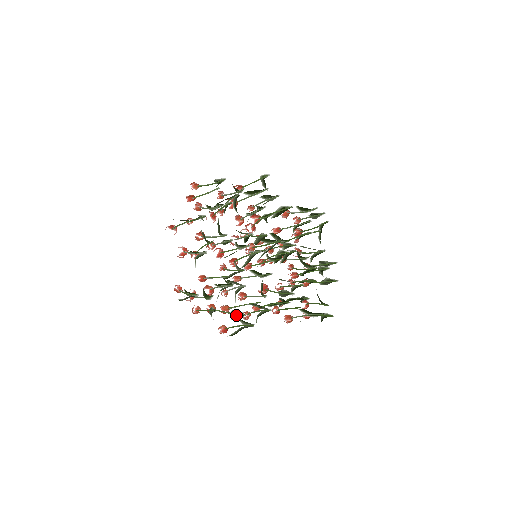
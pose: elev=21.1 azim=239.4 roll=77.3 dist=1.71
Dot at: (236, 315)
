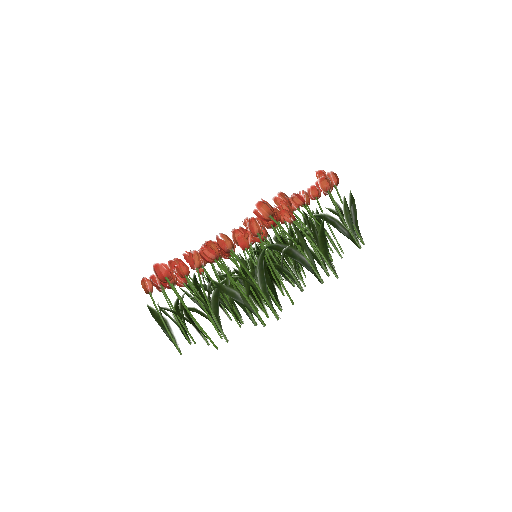
Dot at: (204, 297)
